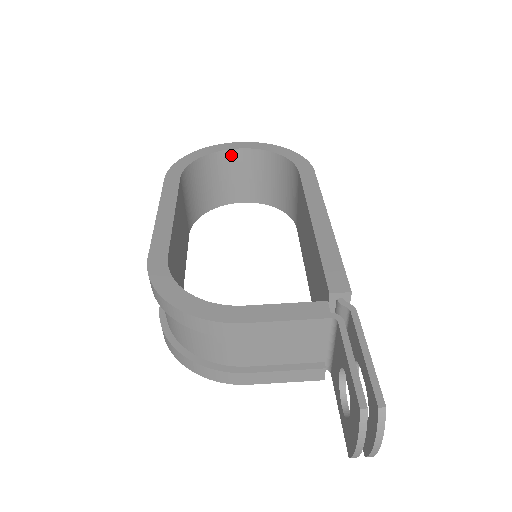
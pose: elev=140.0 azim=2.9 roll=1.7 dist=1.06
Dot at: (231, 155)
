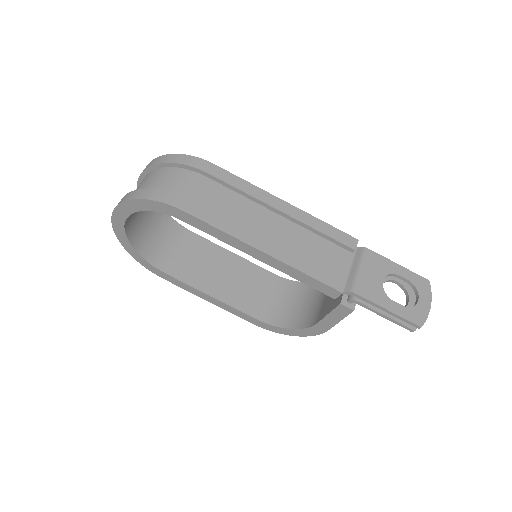
Dot at: (128, 225)
